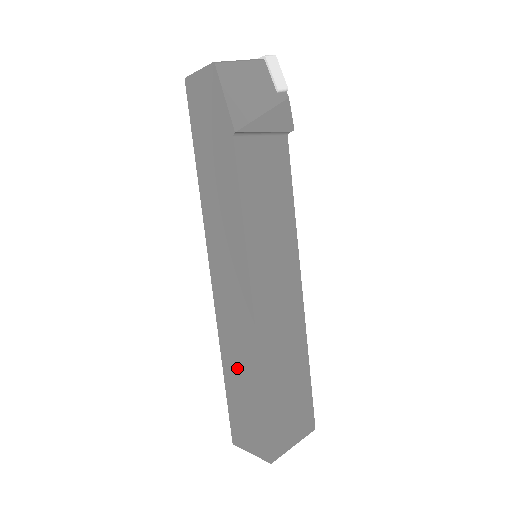
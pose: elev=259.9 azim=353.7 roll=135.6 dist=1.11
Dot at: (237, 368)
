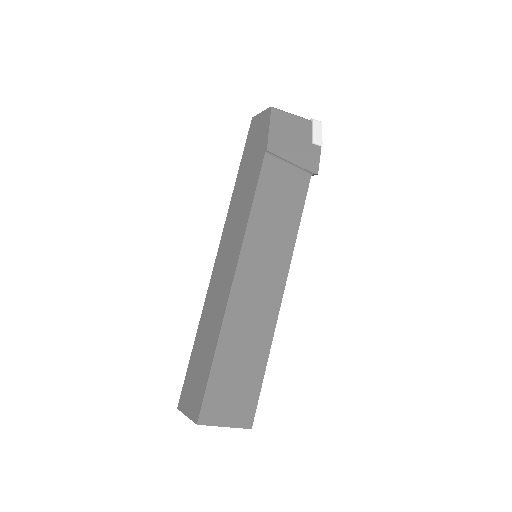
Dot at: (205, 335)
